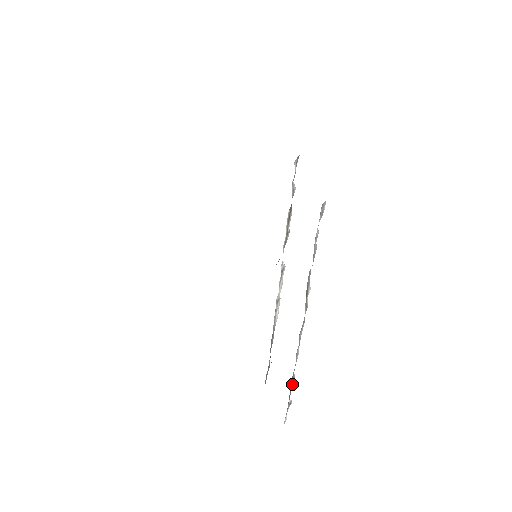
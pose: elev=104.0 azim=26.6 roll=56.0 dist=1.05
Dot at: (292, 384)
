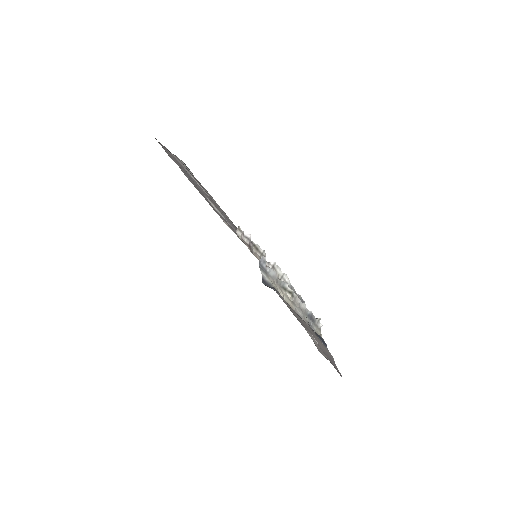
Dot at: (311, 316)
